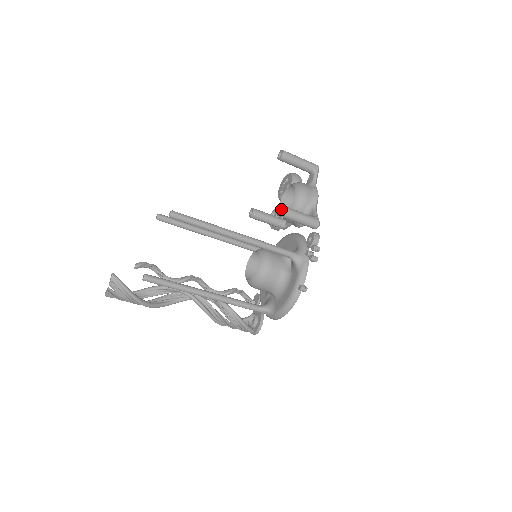
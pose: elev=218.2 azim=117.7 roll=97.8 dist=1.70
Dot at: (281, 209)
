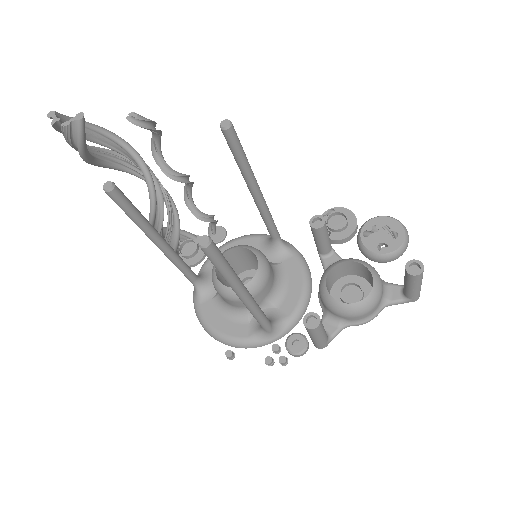
Dot at: (312, 329)
